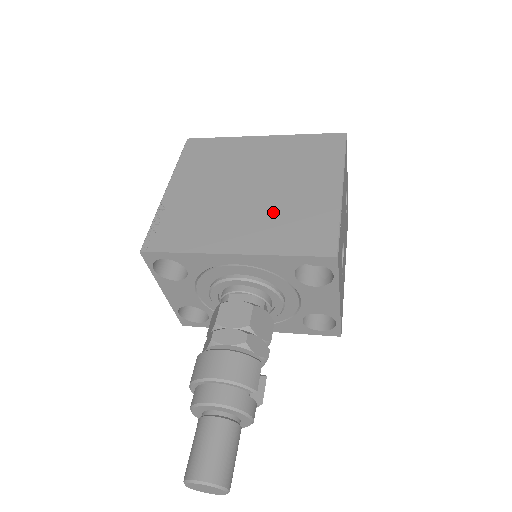
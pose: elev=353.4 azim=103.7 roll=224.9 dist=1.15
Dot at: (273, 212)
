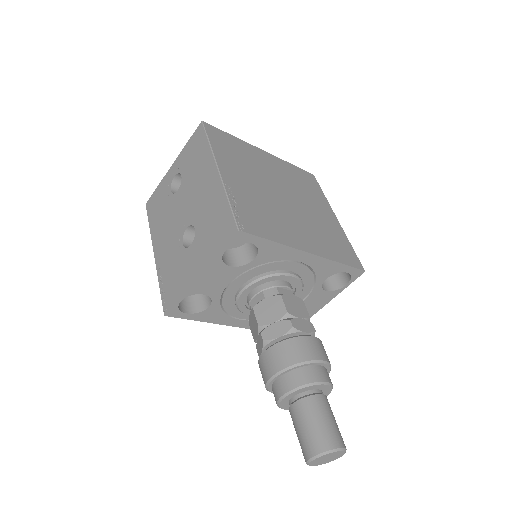
Dot at: (312, 224)
